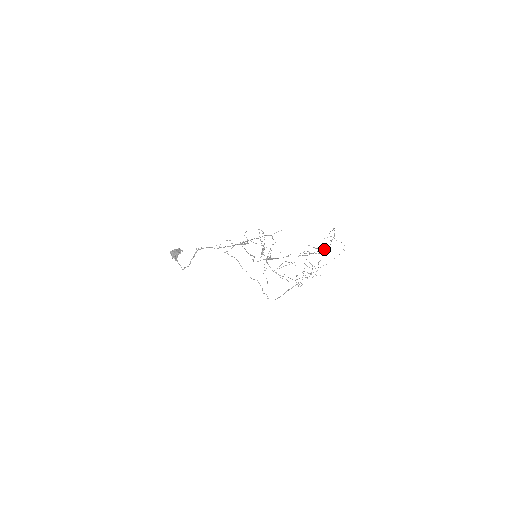
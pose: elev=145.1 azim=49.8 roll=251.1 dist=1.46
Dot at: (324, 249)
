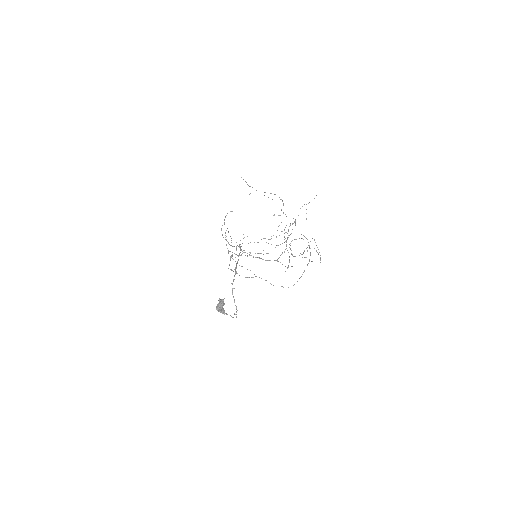
Dot at: occluded
